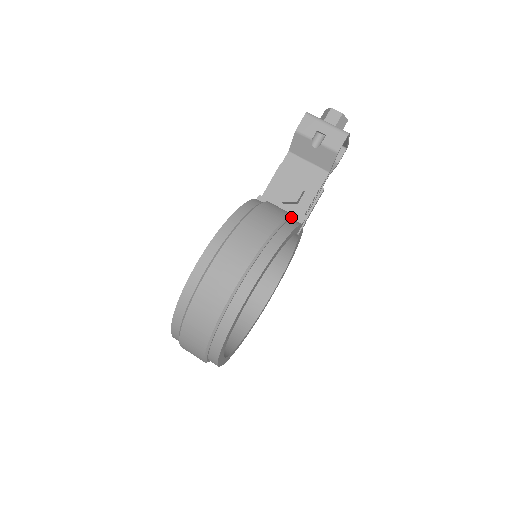
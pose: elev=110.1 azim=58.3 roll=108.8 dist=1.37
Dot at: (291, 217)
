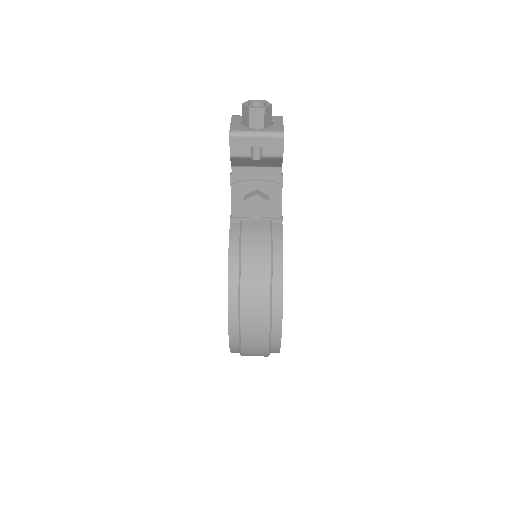
Dot at: (271, 229)
